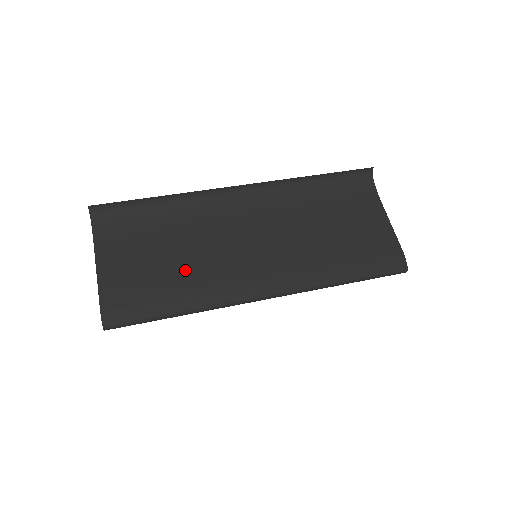
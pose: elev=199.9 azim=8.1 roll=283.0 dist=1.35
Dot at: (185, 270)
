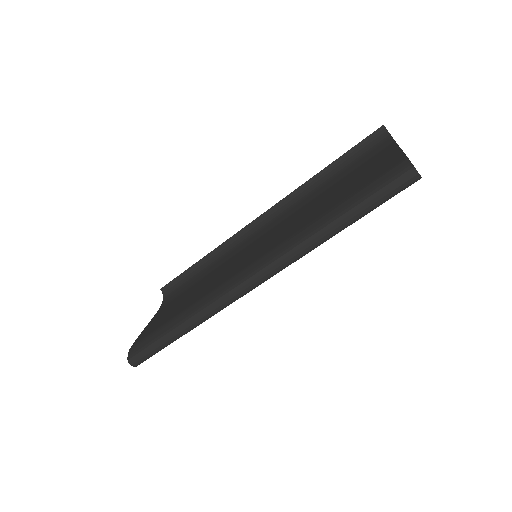
Dot at: (196, 294)
